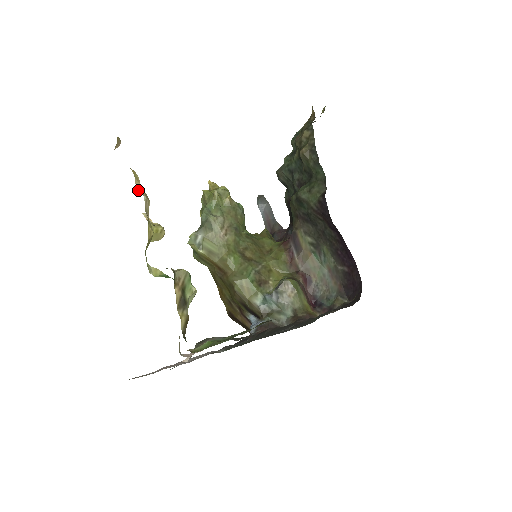
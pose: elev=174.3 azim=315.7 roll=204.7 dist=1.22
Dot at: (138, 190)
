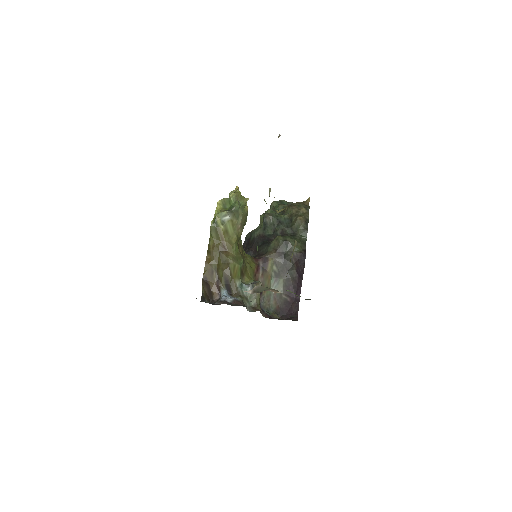
Dot at: occluded
